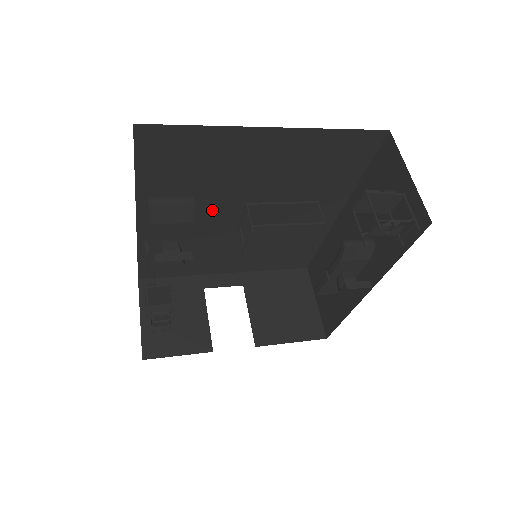
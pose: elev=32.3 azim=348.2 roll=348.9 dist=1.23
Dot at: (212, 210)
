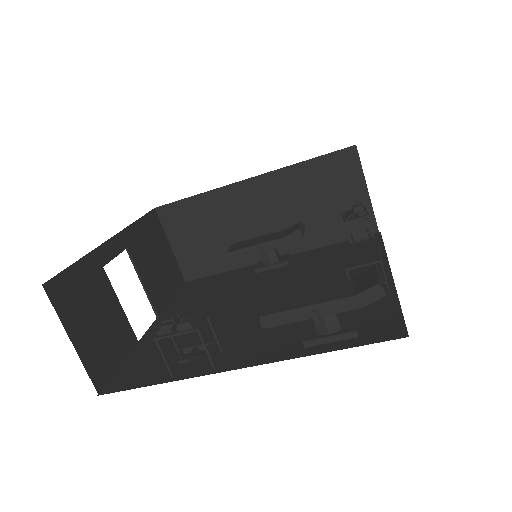
Dot at: occluded
